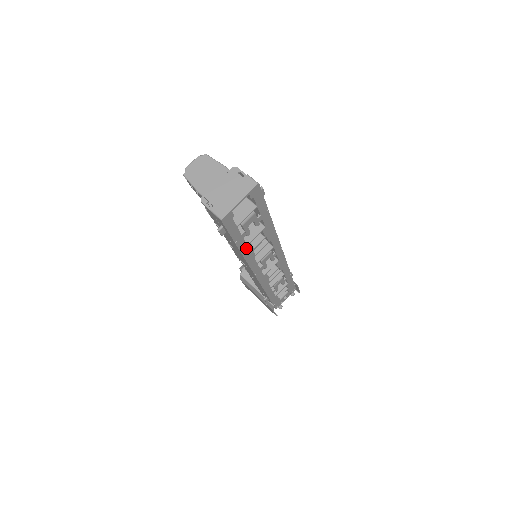
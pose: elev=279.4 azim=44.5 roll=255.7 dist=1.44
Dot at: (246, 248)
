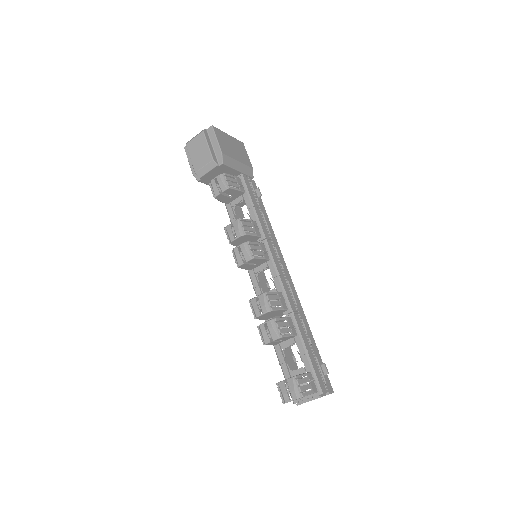
Dot at: occluded
